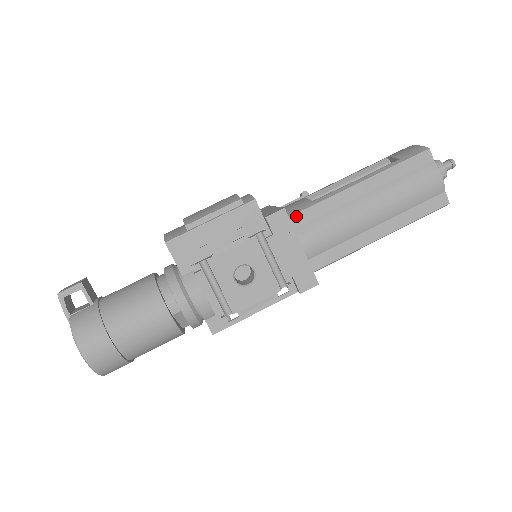
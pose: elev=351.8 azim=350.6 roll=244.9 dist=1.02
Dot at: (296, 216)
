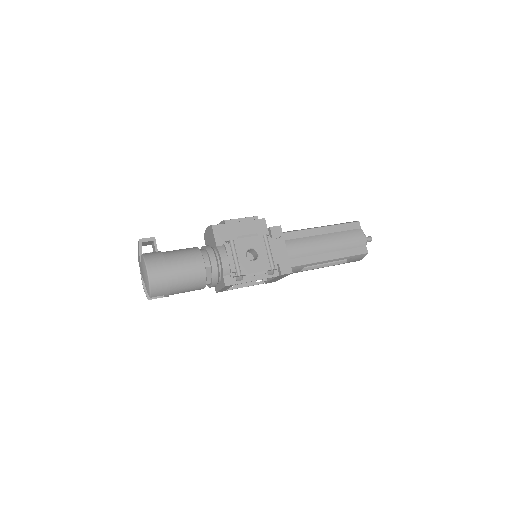
Dot at: (285, 234)
